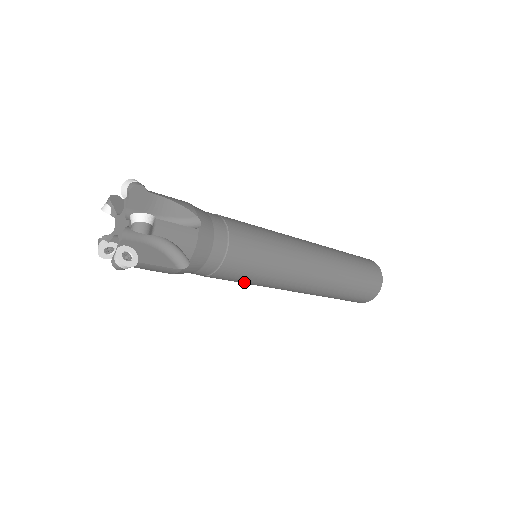
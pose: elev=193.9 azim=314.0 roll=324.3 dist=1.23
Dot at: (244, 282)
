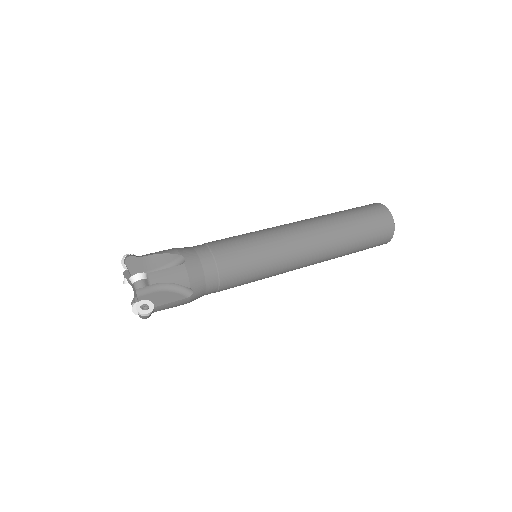
Dot at: (253, 281)
